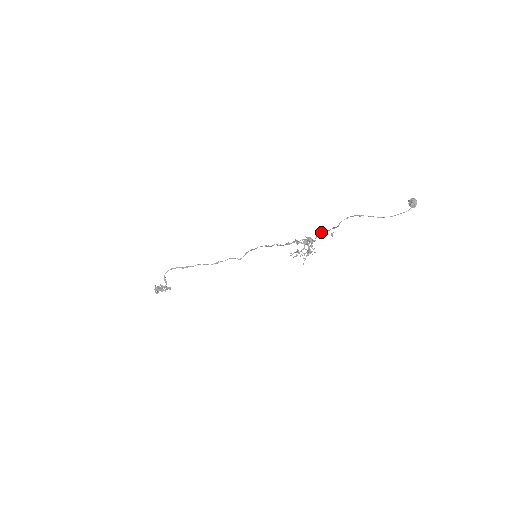
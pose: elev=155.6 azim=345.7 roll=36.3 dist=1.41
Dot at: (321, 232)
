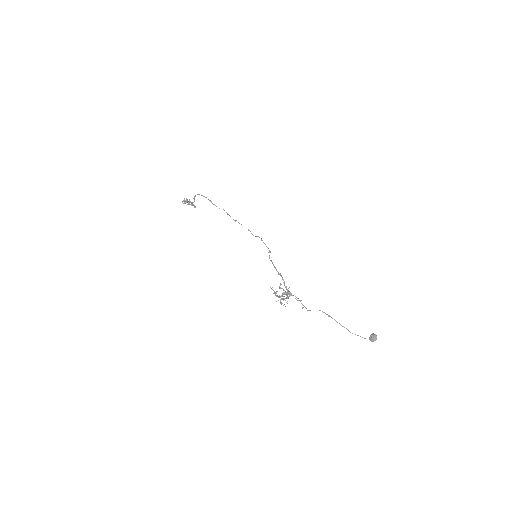
Dot at: (298, 298)
